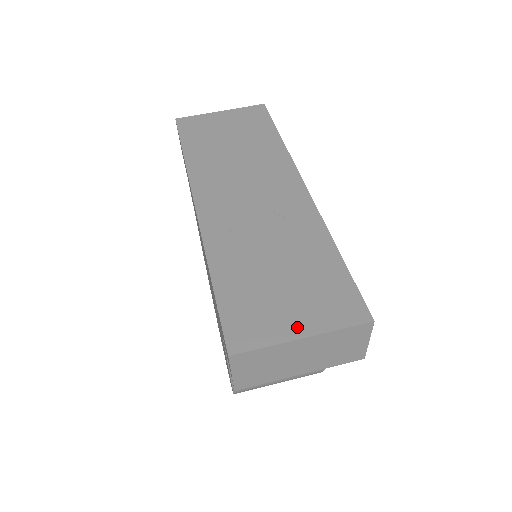
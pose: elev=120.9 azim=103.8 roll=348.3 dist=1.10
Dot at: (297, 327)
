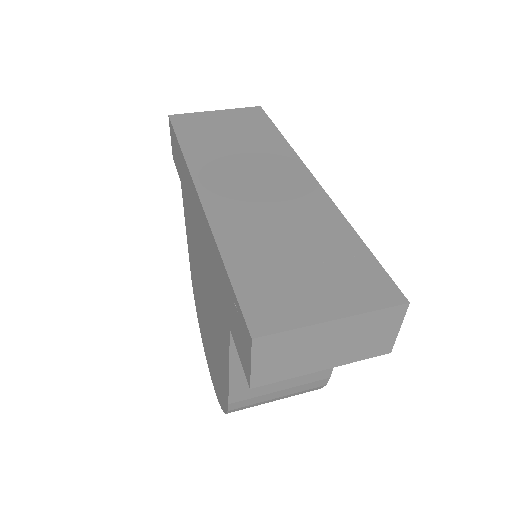
Dot at: (326, 309)
